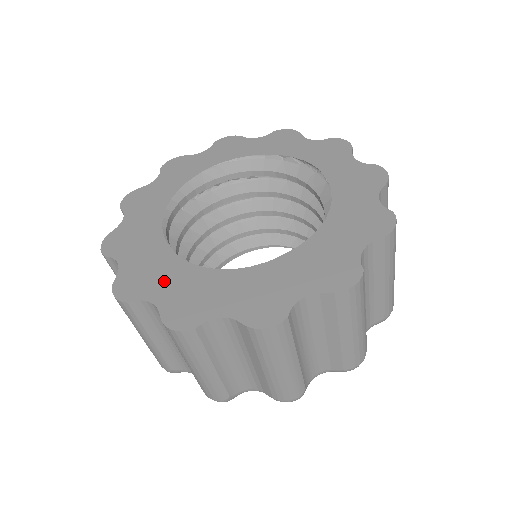
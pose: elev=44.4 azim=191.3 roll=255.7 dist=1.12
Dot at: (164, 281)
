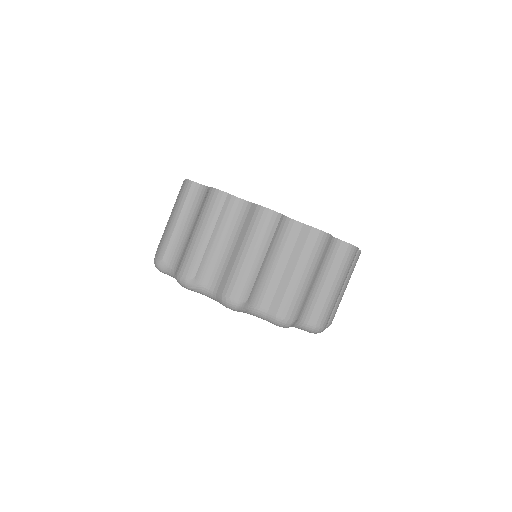
Dot at: occluded
